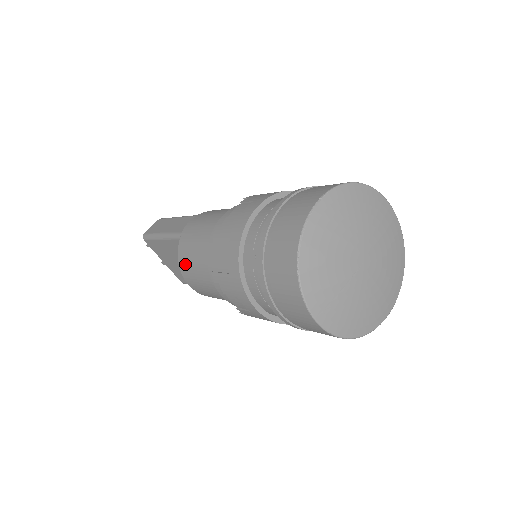
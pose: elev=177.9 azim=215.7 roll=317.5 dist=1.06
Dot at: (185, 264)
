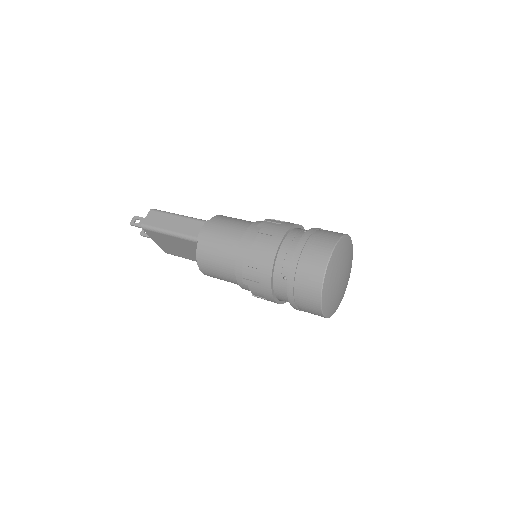
Dot at: (205, 263)
